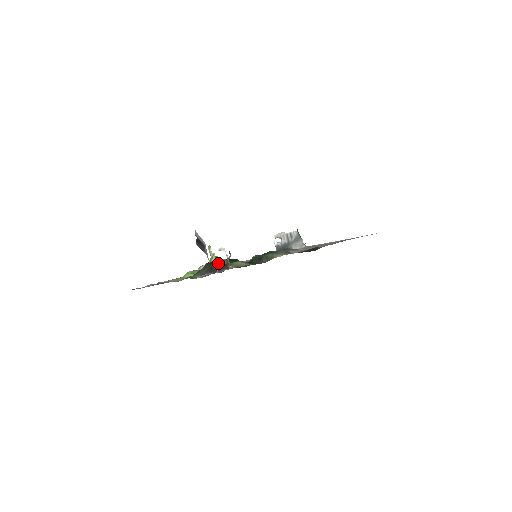
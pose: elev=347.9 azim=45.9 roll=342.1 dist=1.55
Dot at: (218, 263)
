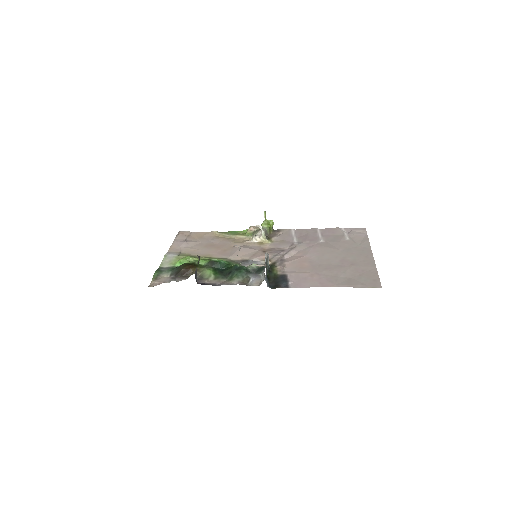
Dot at: (188, 268)
